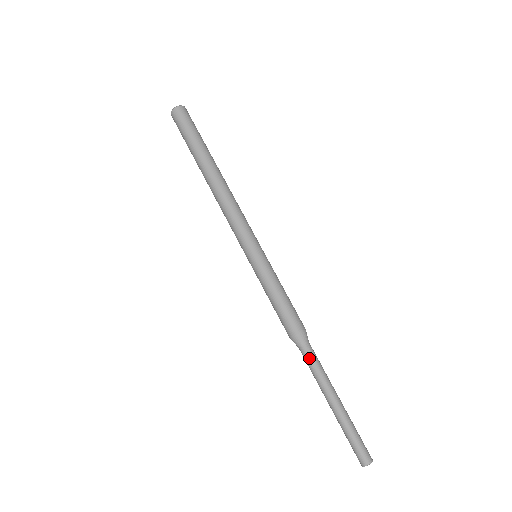
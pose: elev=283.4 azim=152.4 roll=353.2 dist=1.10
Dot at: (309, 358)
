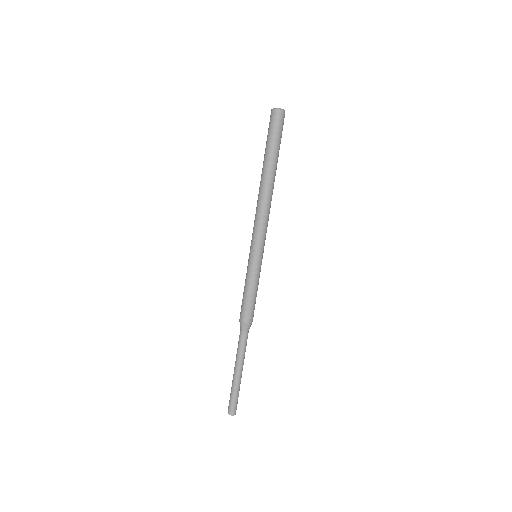
Dot at: (240, 340)
